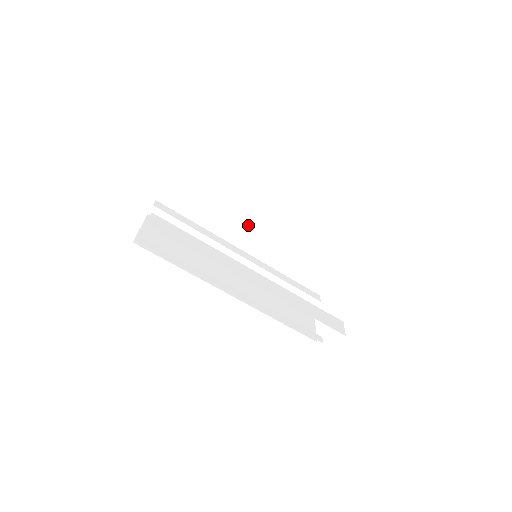
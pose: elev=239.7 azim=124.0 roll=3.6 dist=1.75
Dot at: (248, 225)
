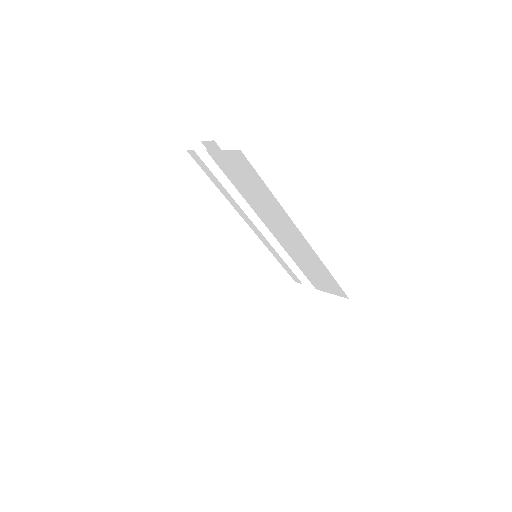
Dot at: (271, 220)
